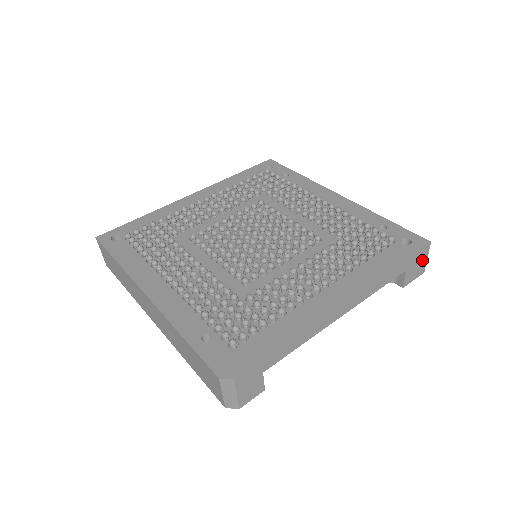
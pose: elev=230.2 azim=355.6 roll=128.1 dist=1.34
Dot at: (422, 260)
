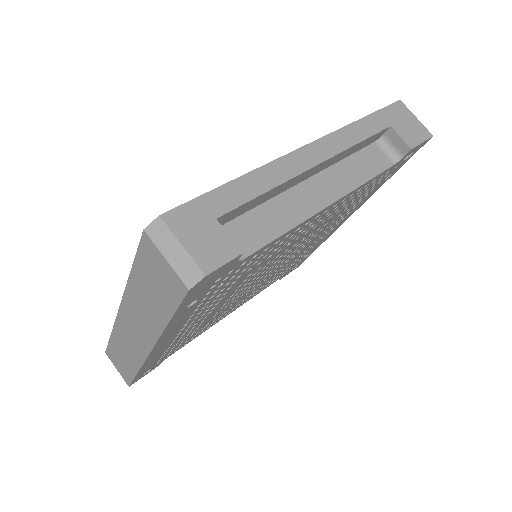
Dot at: (409, 120)
